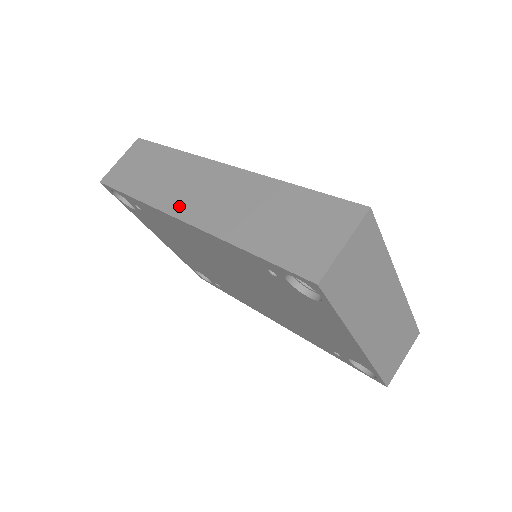
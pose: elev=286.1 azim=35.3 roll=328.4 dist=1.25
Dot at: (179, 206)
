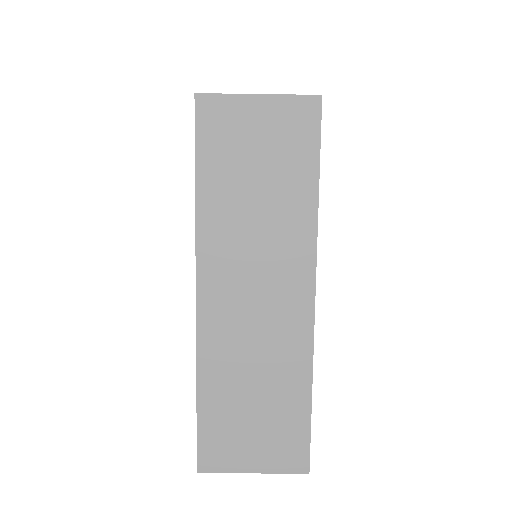
Dot at: occluded
